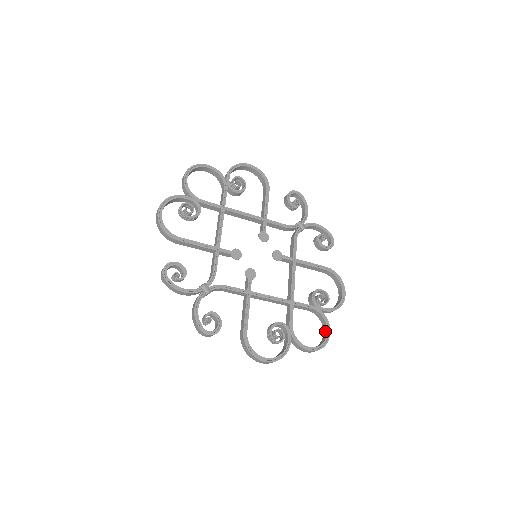
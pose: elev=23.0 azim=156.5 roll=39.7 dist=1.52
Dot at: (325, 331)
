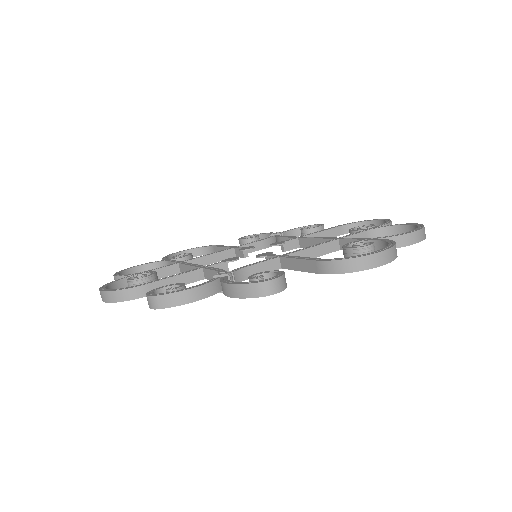
Dot at: (406, 230)
